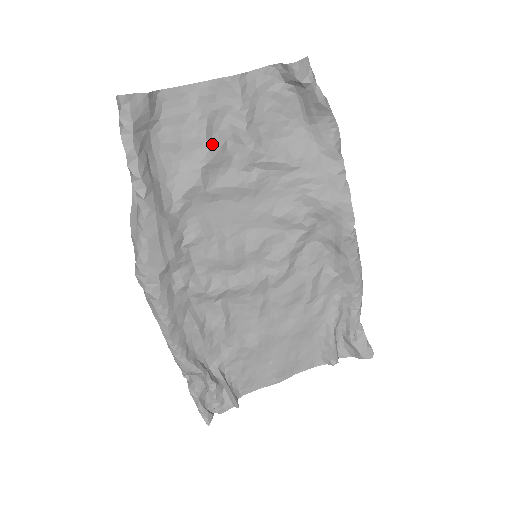
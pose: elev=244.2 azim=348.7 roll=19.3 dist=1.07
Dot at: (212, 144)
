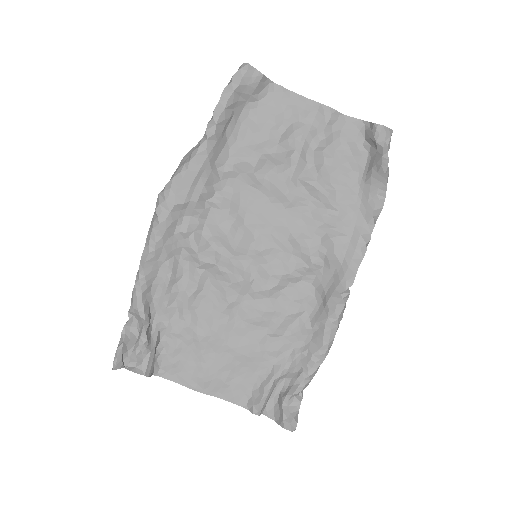
Dot at: (283, 144)
